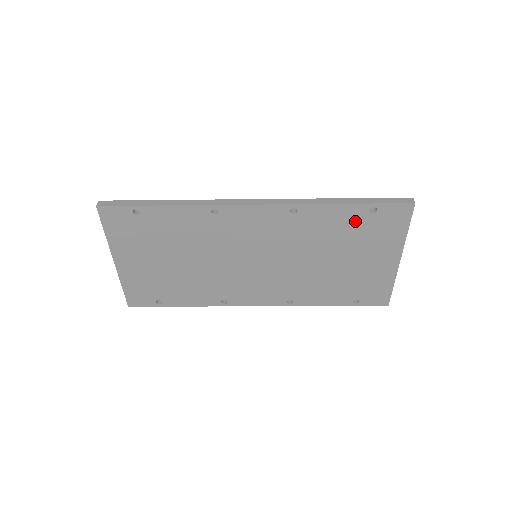
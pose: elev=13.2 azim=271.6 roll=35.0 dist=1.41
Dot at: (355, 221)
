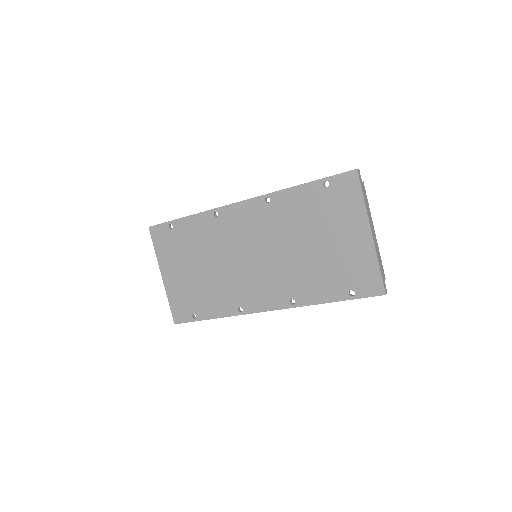
Dot at: (316, 199)
